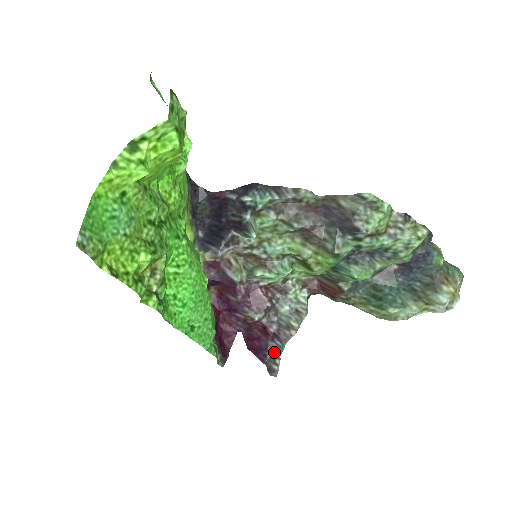
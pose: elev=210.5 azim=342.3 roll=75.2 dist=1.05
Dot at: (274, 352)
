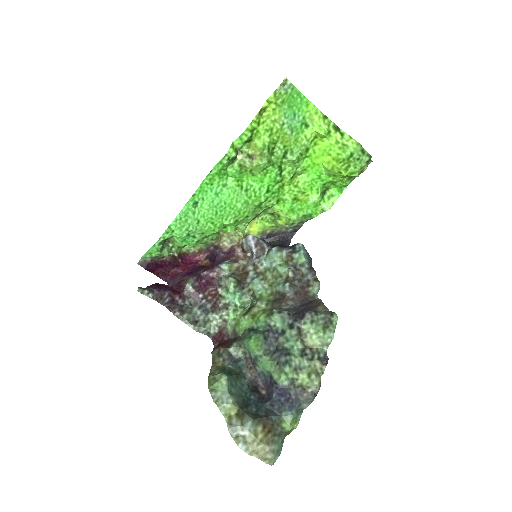
Dot at: (159, 295)
